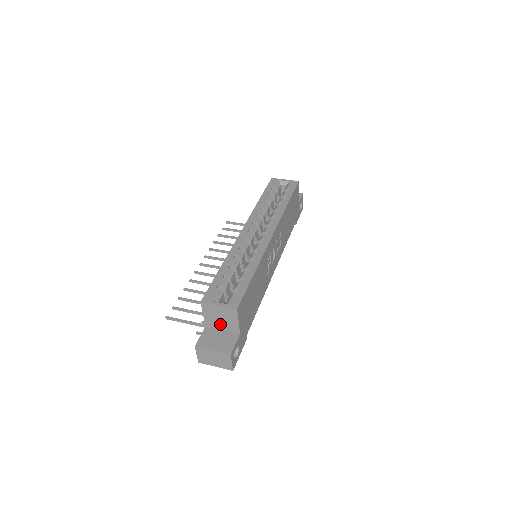
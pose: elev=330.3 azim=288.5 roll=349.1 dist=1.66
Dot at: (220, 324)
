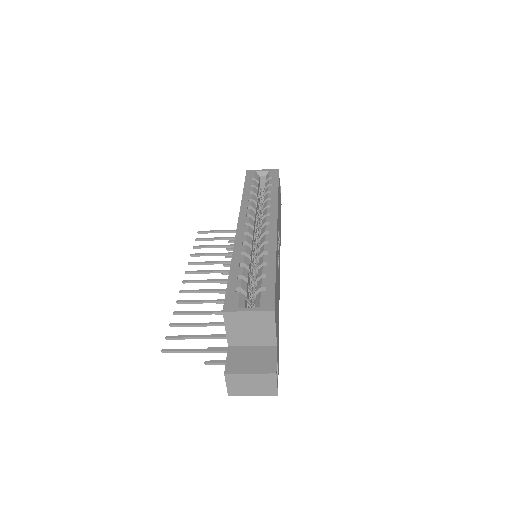
Dot at: (249, 338)
